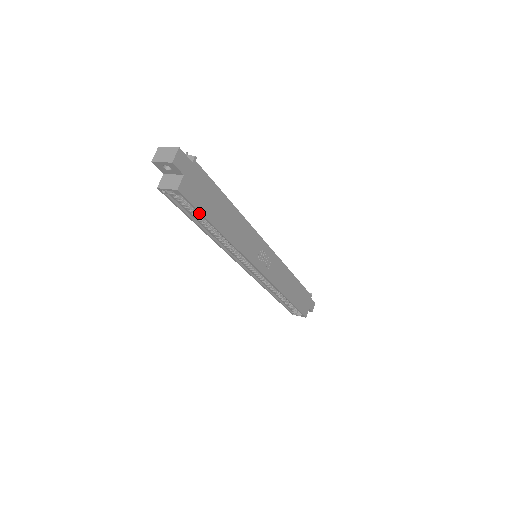
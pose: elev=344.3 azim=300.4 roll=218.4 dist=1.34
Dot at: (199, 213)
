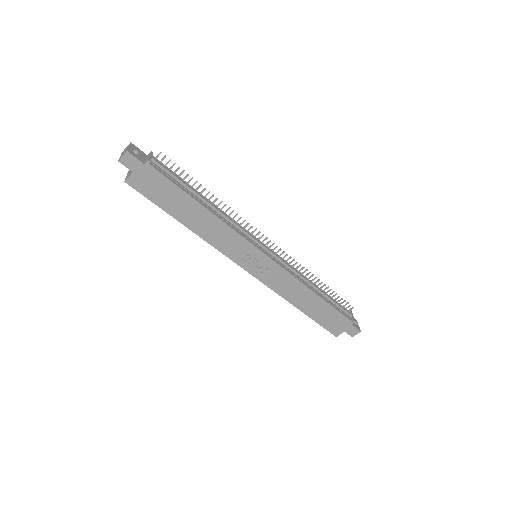
Dot at: (156, 203)
